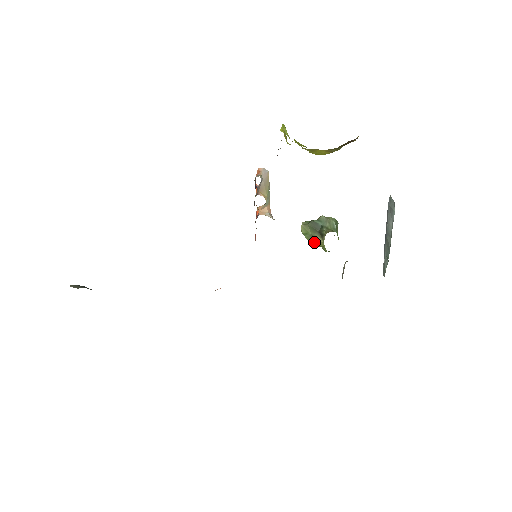
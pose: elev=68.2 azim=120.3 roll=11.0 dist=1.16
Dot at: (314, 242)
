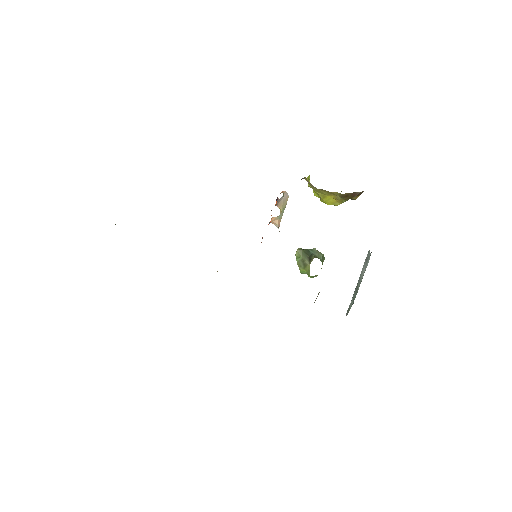
Dot at: (302, 266)
